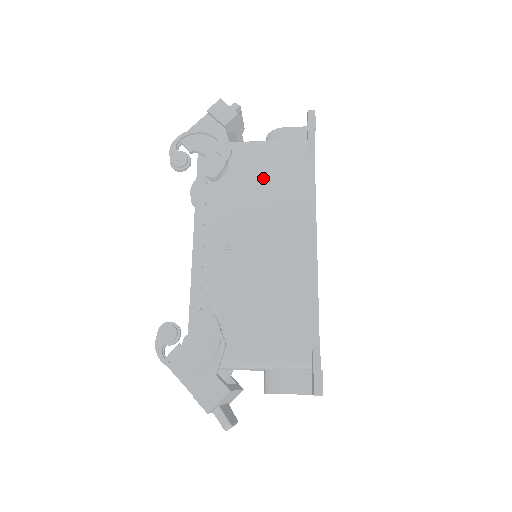
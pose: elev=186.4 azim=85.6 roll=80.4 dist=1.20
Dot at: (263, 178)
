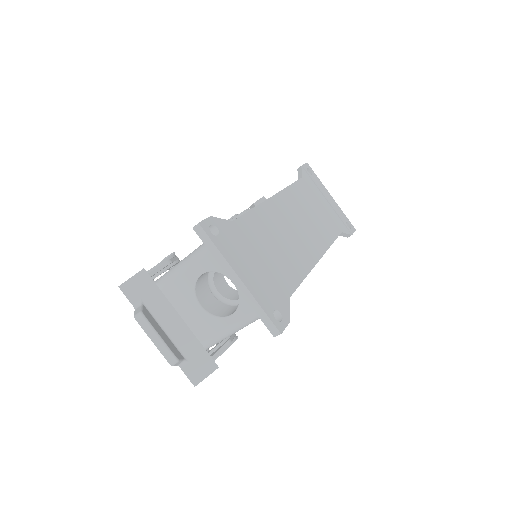
Dot at: occluded
